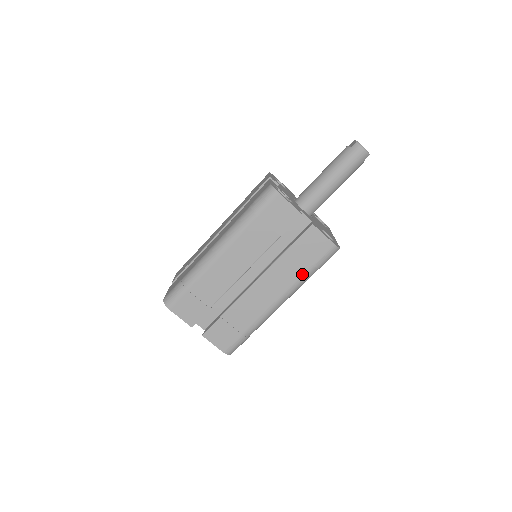
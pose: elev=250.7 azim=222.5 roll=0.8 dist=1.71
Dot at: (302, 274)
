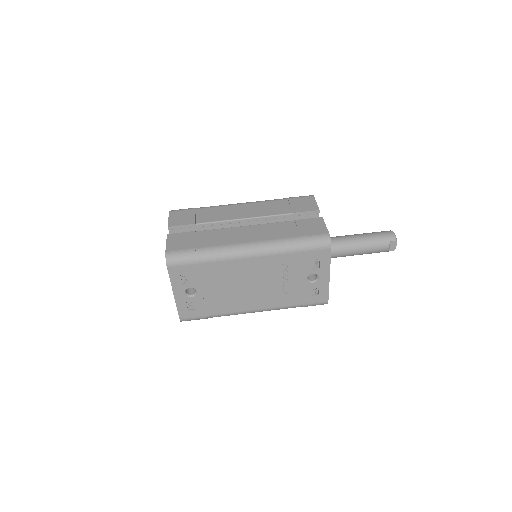
Dot at: (286, 238)
